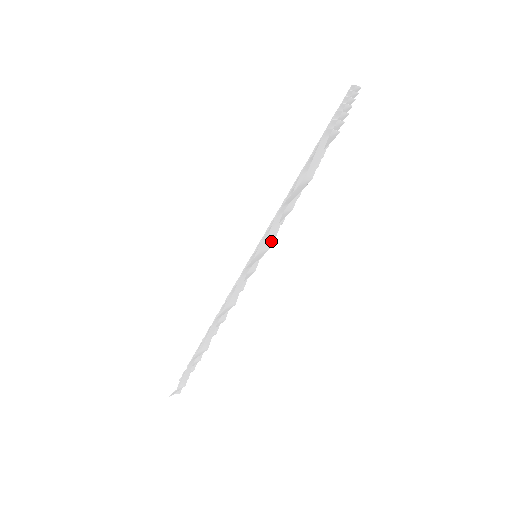
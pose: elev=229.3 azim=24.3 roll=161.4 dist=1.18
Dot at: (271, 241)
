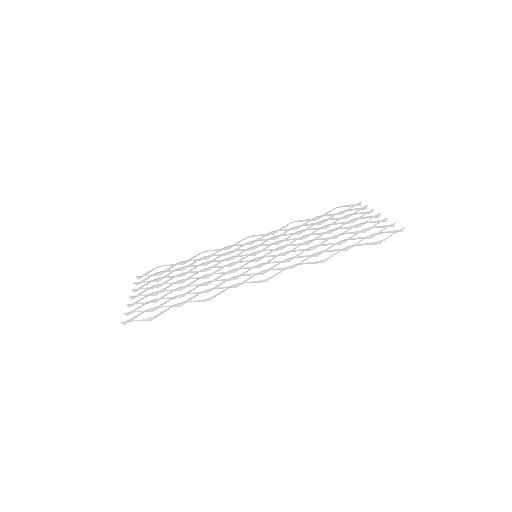
Dot at: occluded
